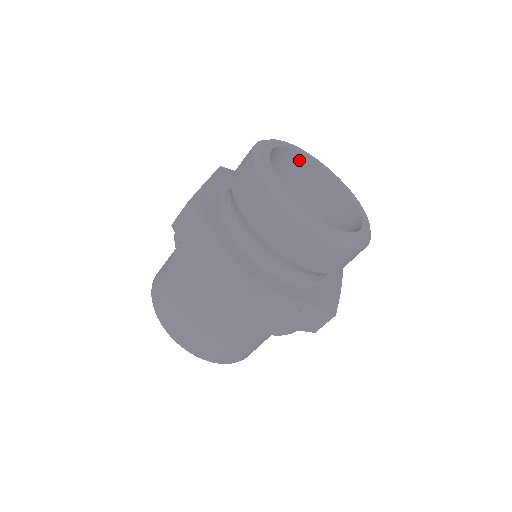
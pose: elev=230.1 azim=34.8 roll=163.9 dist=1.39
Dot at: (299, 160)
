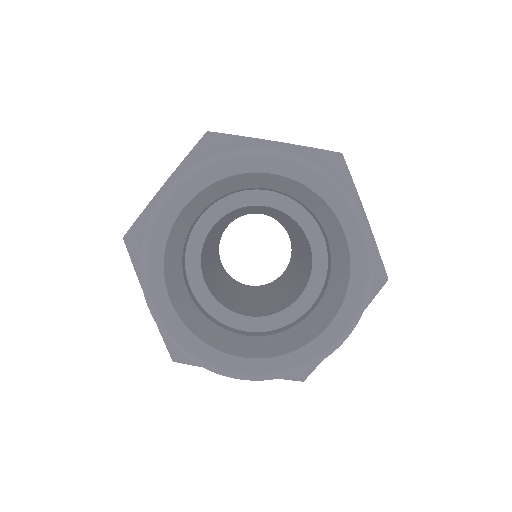
Dot at: (189, 208)
